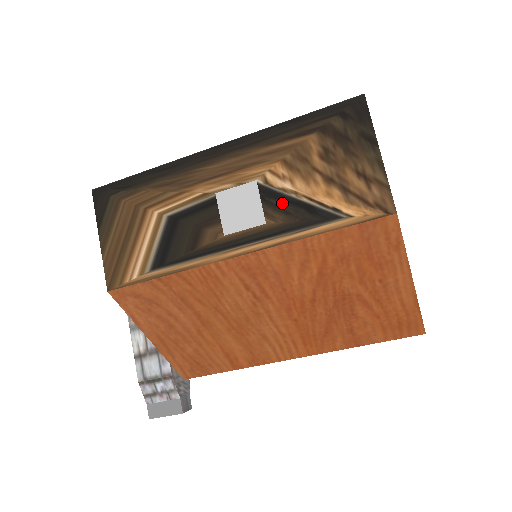
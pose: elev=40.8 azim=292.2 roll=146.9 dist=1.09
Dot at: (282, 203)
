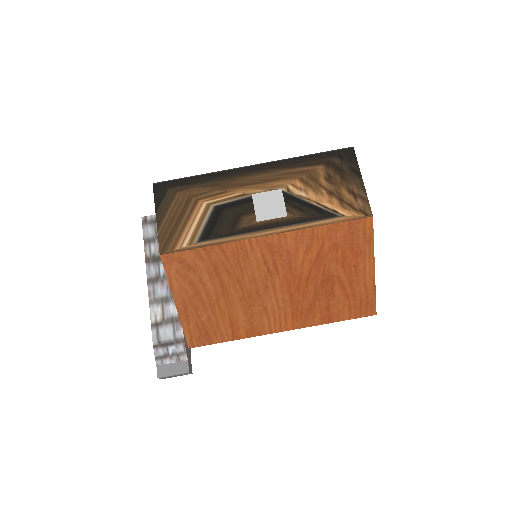
Dot at: (299, 204)
